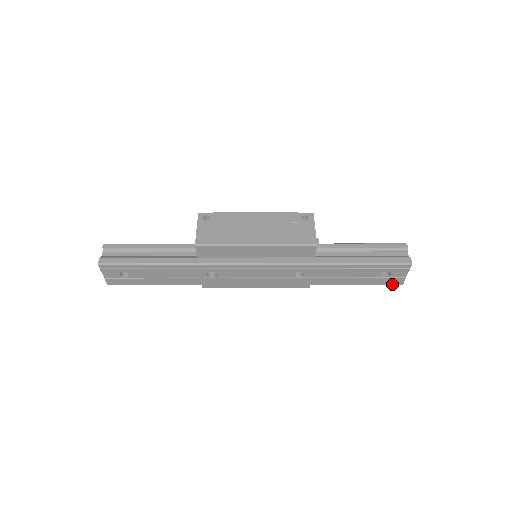
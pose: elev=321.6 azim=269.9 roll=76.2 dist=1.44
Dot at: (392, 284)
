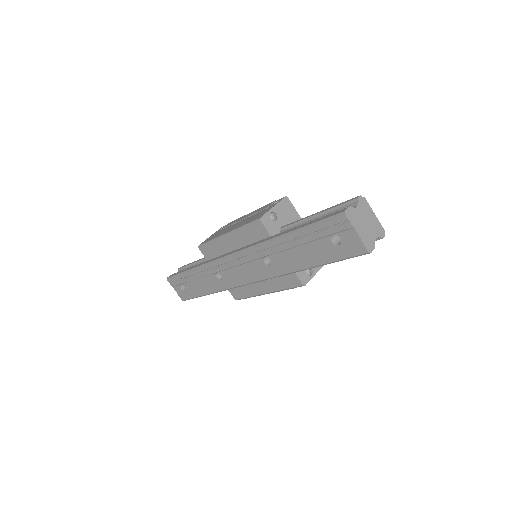
Dot at: (357, 255)
